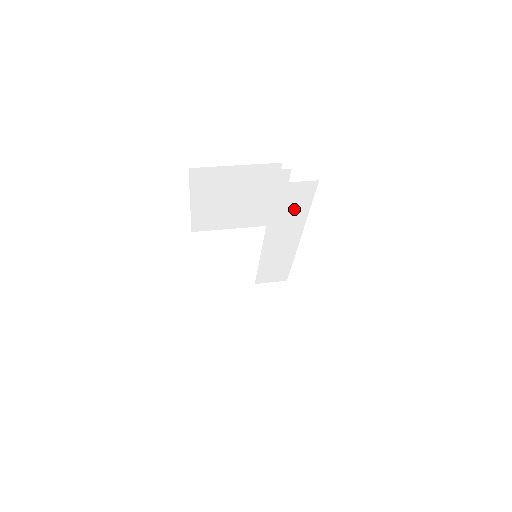
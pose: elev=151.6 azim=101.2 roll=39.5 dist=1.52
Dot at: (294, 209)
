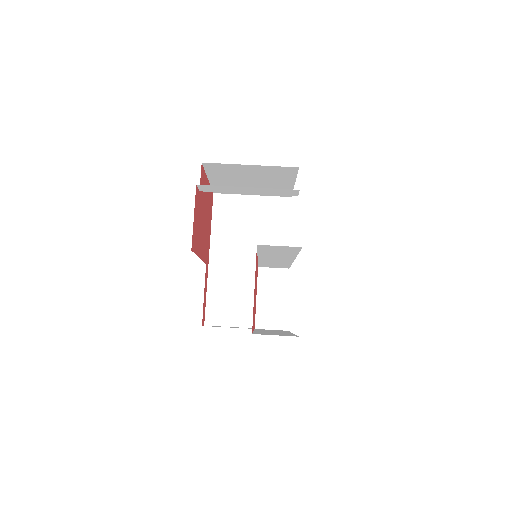
Dot at: (282, 252)
